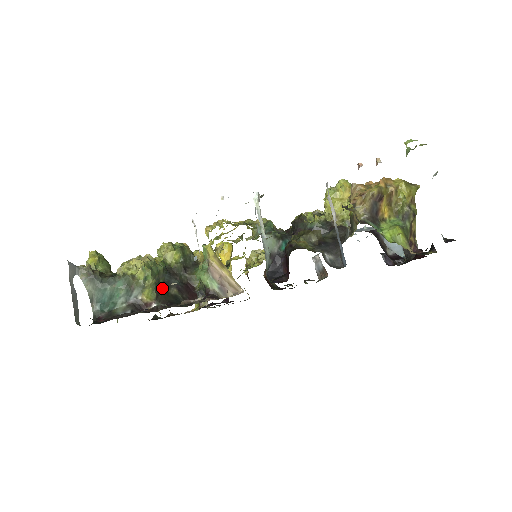
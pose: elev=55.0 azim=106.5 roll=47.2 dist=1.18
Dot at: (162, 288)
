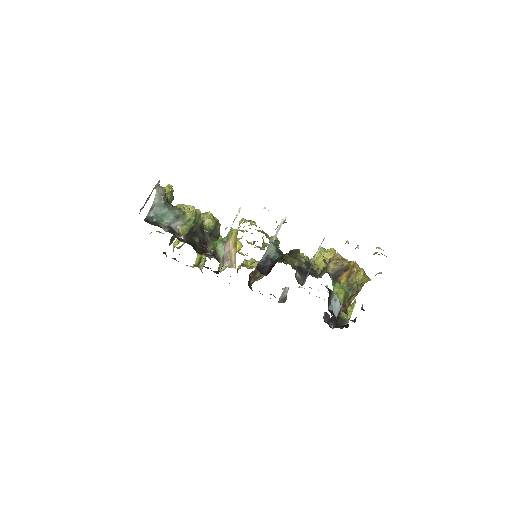
Dot at: (192, 233)
